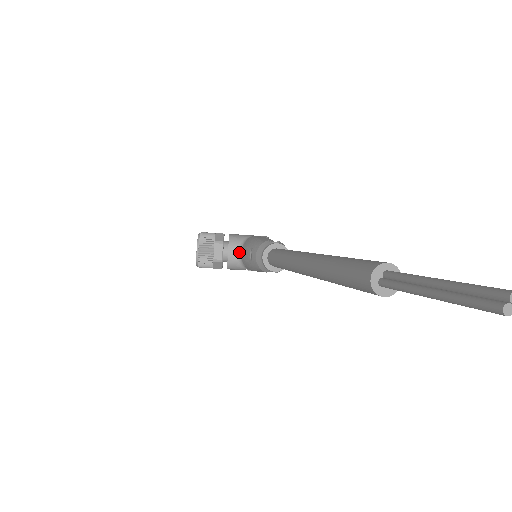
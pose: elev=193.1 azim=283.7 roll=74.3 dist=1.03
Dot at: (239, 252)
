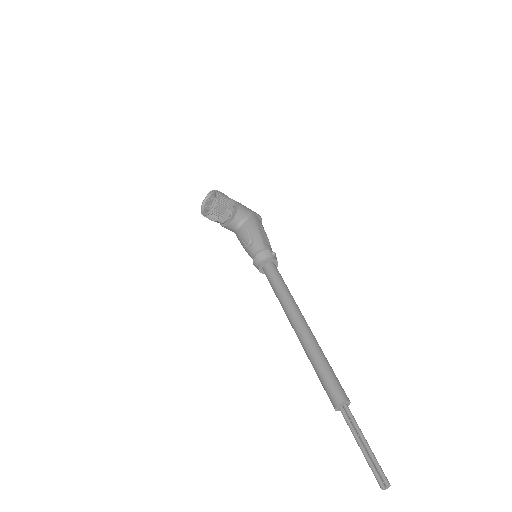
Dot at: (239, 225)
